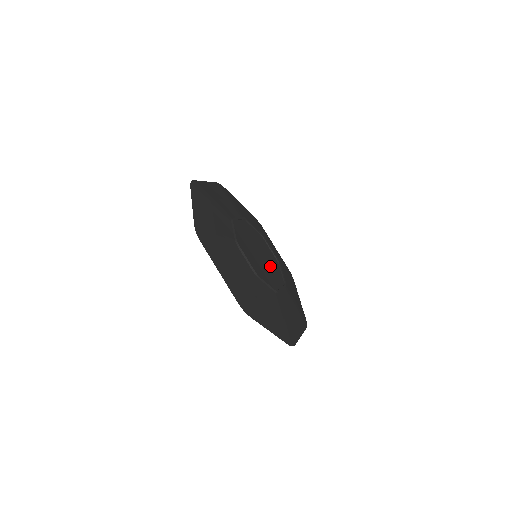
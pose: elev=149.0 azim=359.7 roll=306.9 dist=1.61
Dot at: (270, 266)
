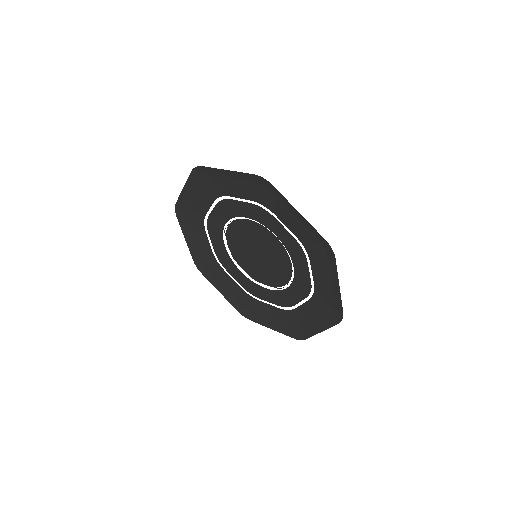
Dot at: (267, 269)
